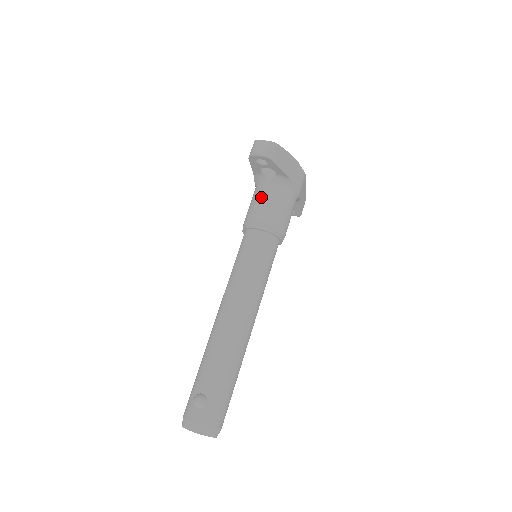
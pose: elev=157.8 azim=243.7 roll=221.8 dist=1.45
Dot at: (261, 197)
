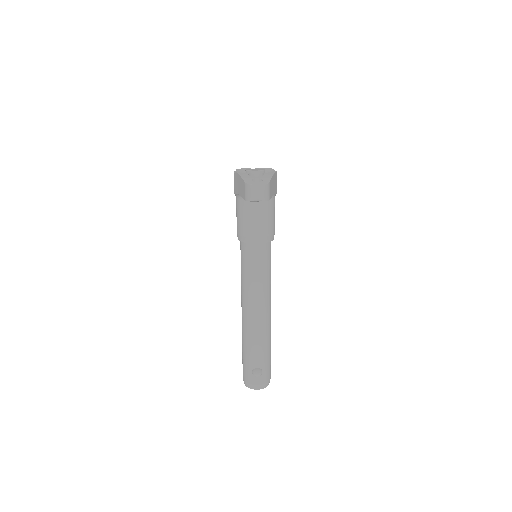
Dot at: (253, 215)
